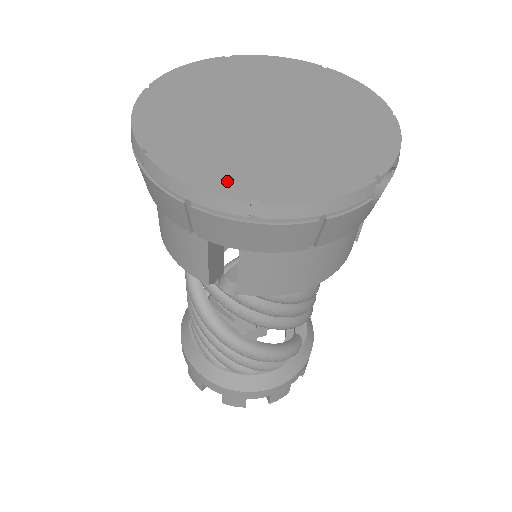
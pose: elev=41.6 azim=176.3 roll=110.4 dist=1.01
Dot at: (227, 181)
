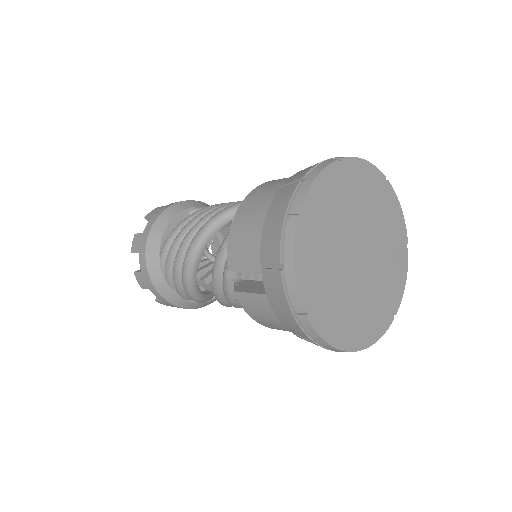
Dot at: (309, 285)
